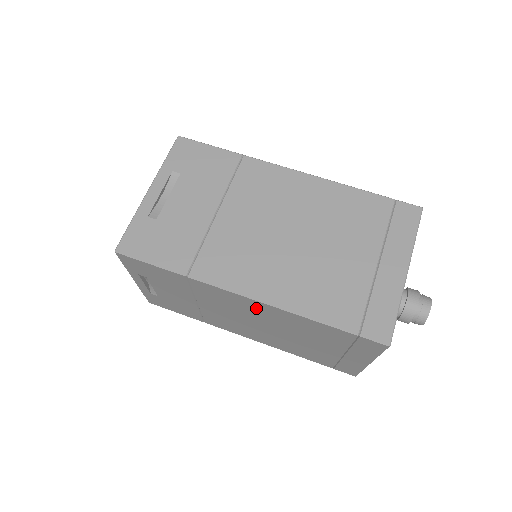
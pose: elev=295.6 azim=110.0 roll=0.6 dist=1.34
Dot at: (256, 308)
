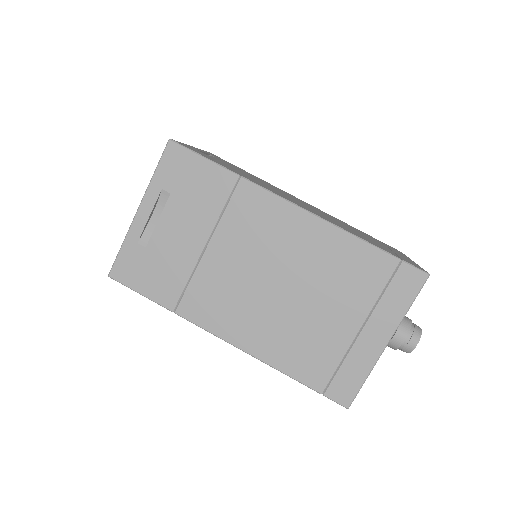
Dot at: occluded
